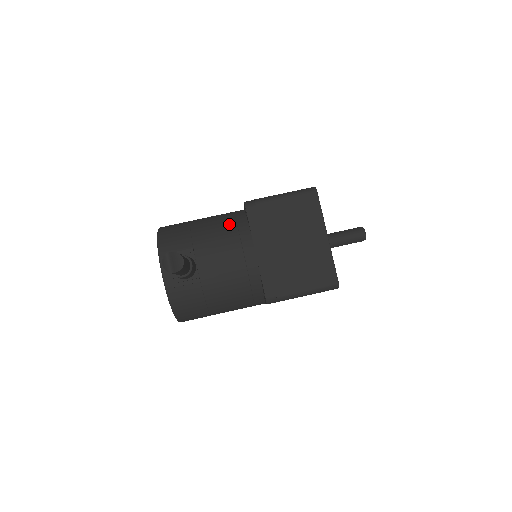
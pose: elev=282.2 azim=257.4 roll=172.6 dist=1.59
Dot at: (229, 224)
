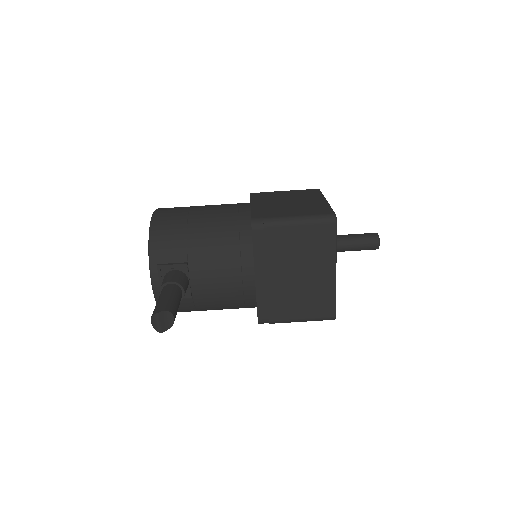
Dot at: (231, 237)
